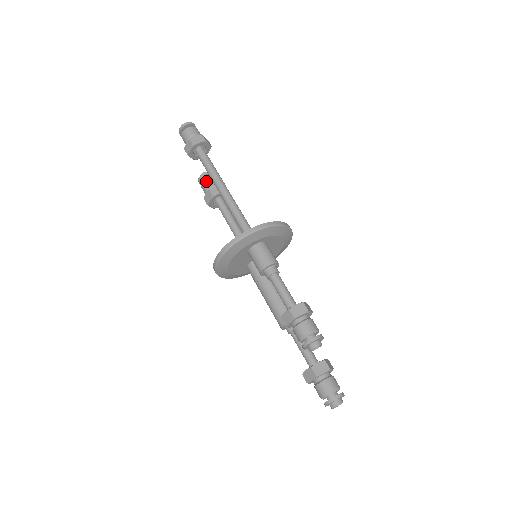
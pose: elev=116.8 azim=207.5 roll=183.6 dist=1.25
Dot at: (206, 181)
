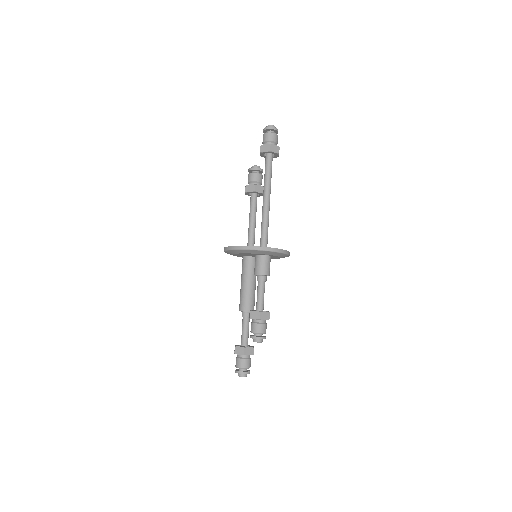
Dot at: (256, 175)
